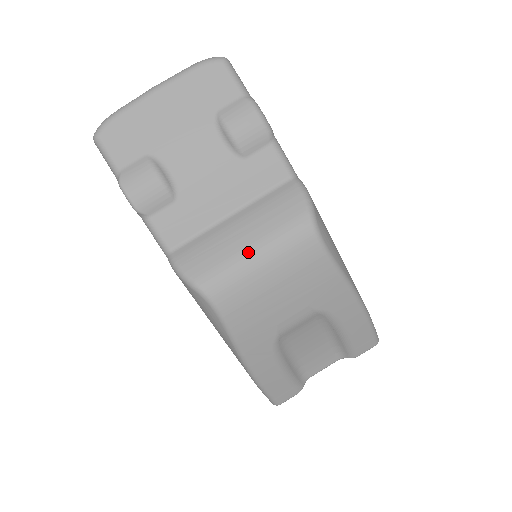
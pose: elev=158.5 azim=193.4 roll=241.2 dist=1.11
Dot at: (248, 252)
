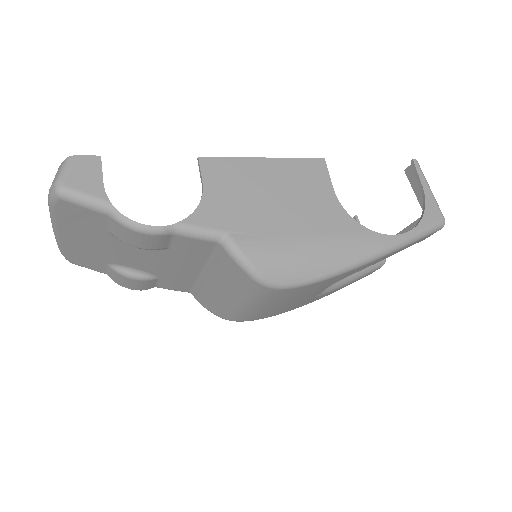
Dot at: (235, 304)
